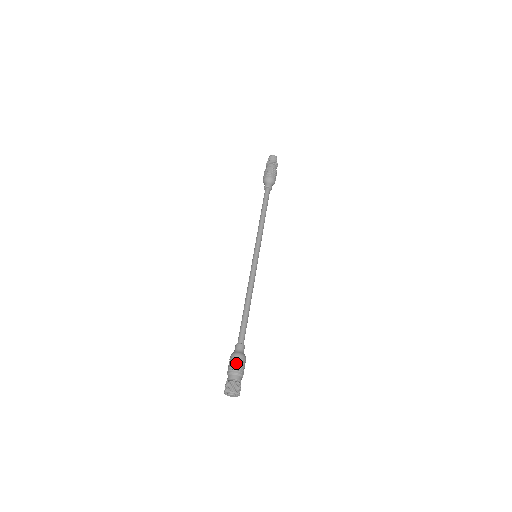
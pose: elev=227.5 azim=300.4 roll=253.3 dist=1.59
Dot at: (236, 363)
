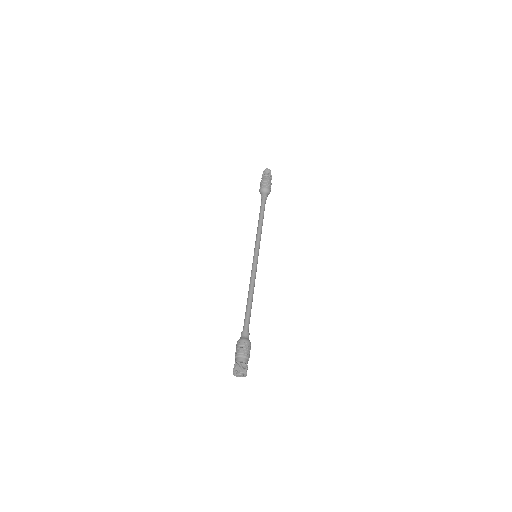
Dot at: (238, 347)
